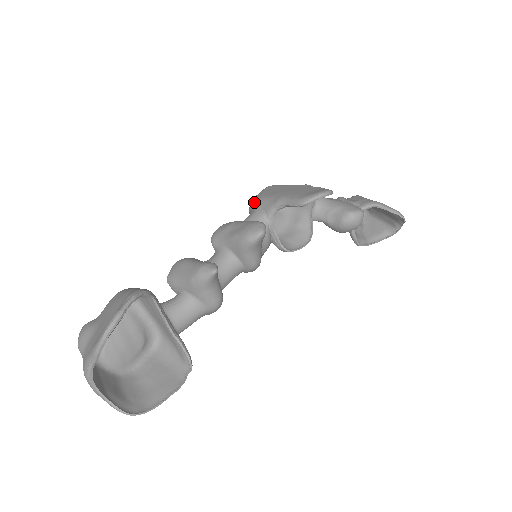
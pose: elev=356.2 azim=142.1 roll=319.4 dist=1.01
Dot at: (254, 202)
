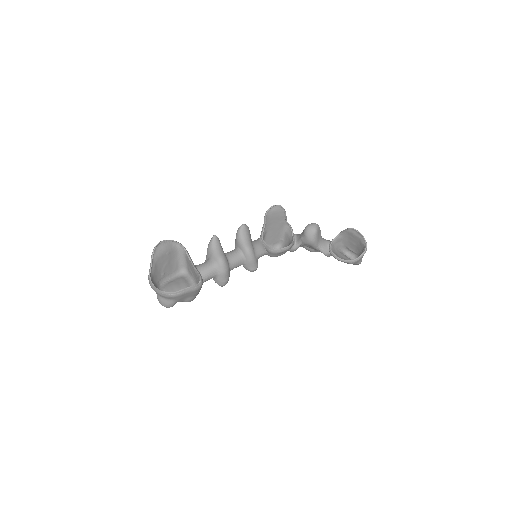
Dot at: occluded
